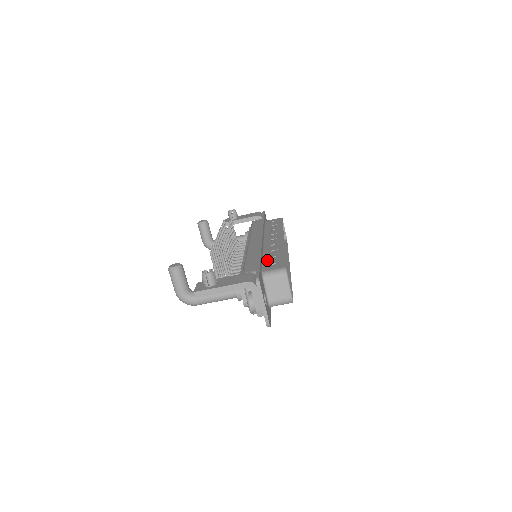
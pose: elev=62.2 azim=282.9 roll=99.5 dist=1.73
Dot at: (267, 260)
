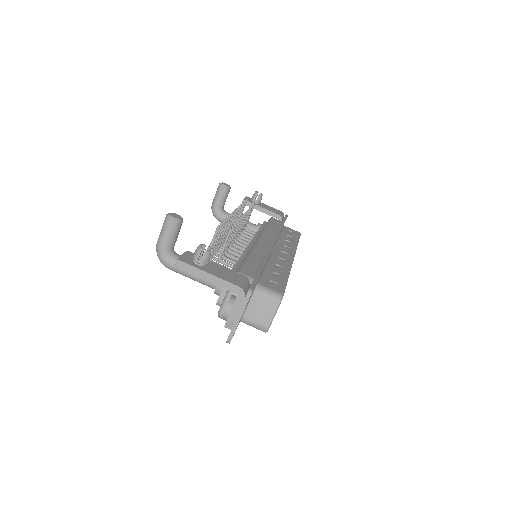
Dot at: (268, 272)
